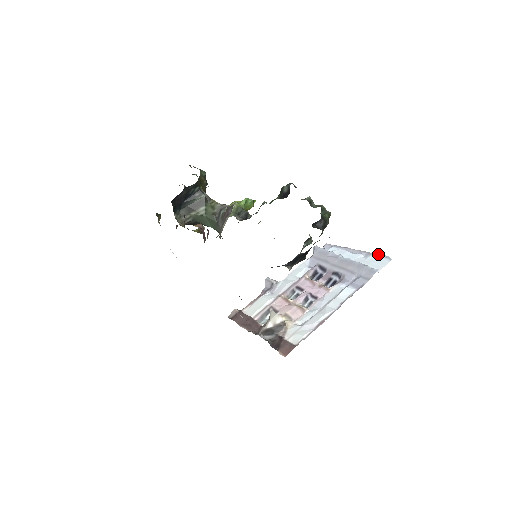
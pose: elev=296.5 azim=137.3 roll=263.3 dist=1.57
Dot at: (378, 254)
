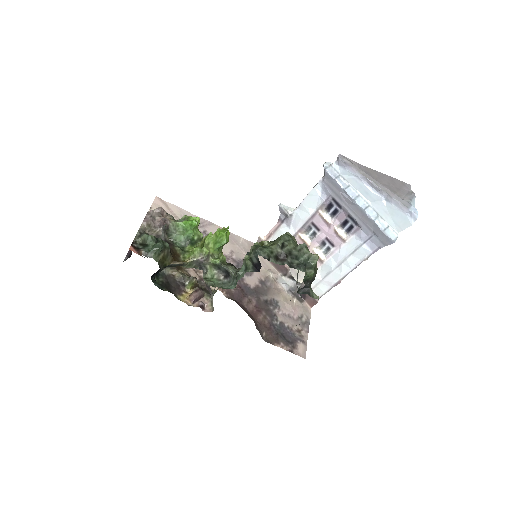
Dot at: (401, 206)
